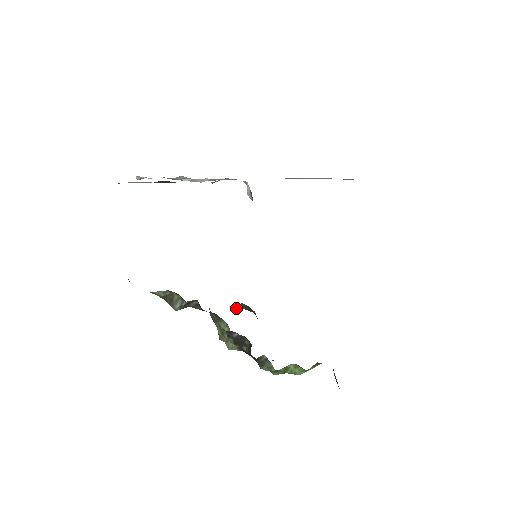
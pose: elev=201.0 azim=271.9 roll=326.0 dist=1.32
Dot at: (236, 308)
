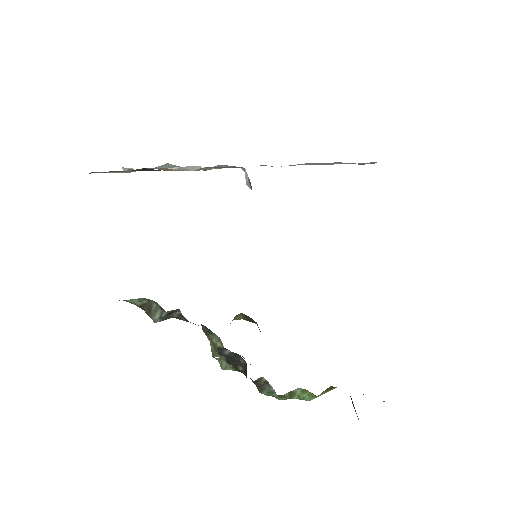
Dot at: (235, 319)
